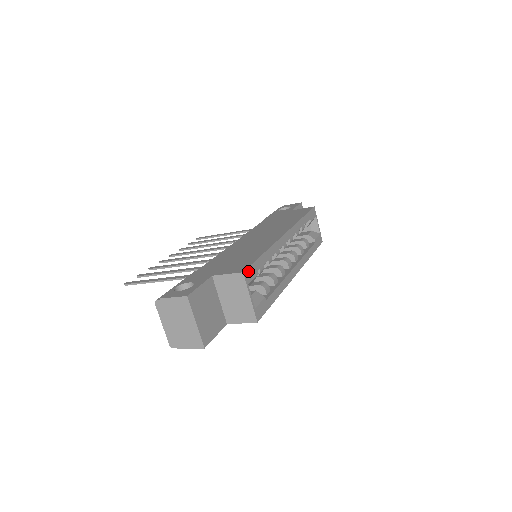
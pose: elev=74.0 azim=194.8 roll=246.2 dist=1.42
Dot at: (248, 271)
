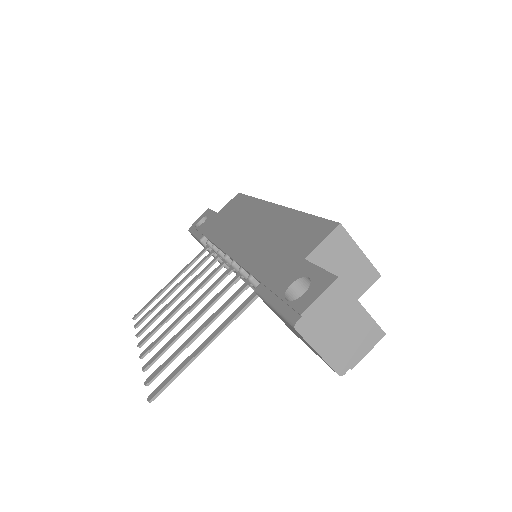
Dot at: (335, 224)
